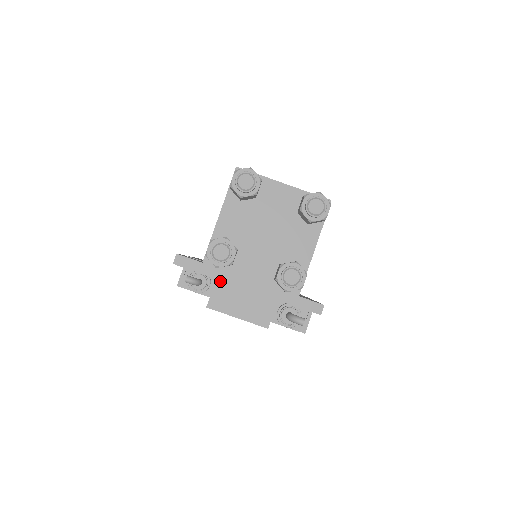
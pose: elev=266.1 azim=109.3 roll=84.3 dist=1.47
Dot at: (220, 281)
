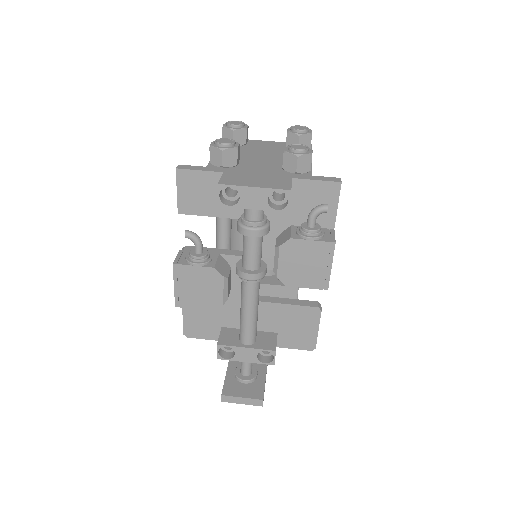
Dot at: (228, 173)
